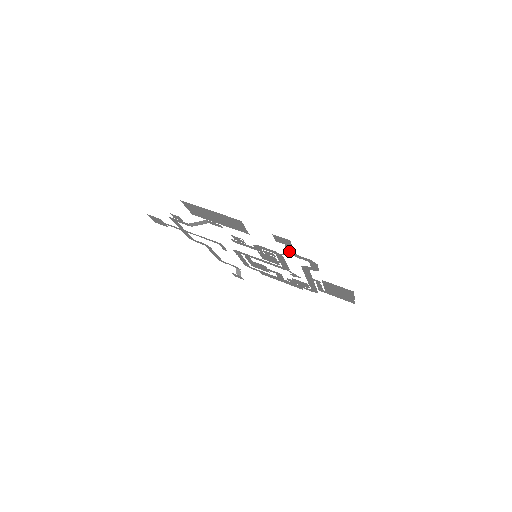
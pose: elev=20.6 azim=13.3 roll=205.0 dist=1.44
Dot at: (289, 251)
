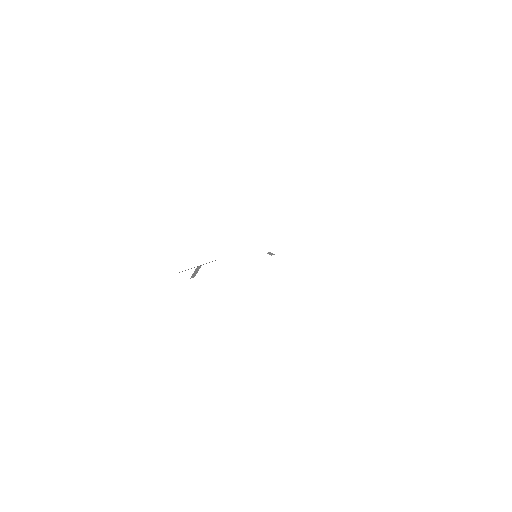
Dot at: occluded
